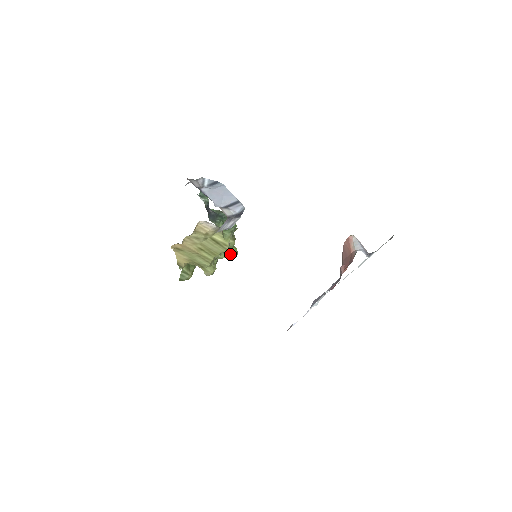
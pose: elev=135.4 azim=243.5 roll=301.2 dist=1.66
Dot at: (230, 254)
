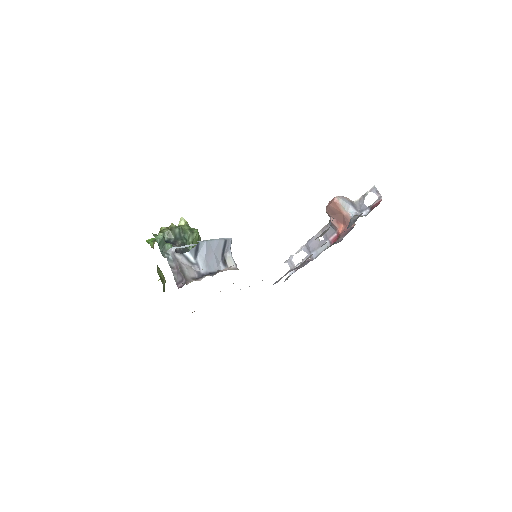
Dot at: occluded
